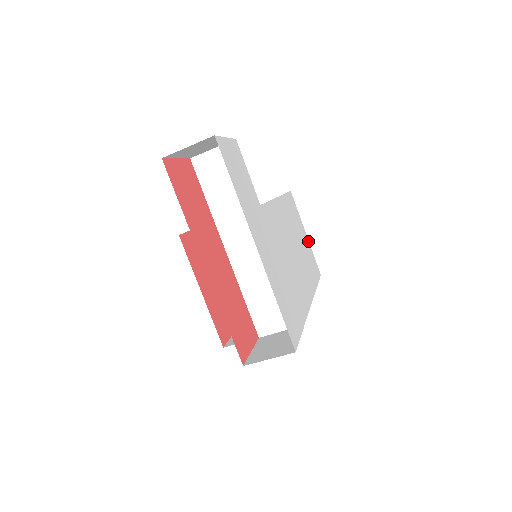
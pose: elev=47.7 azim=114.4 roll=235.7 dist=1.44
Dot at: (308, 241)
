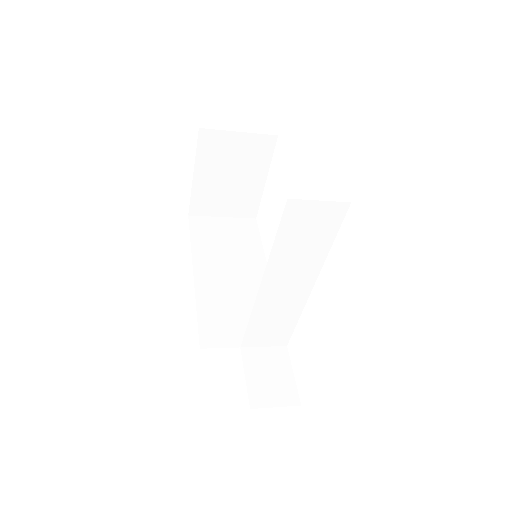
Dot at: occluded
